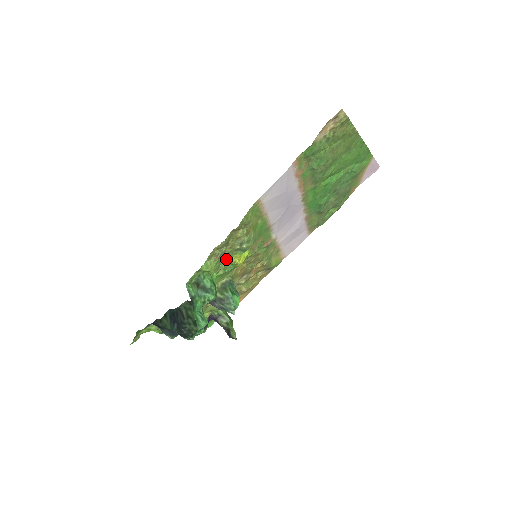
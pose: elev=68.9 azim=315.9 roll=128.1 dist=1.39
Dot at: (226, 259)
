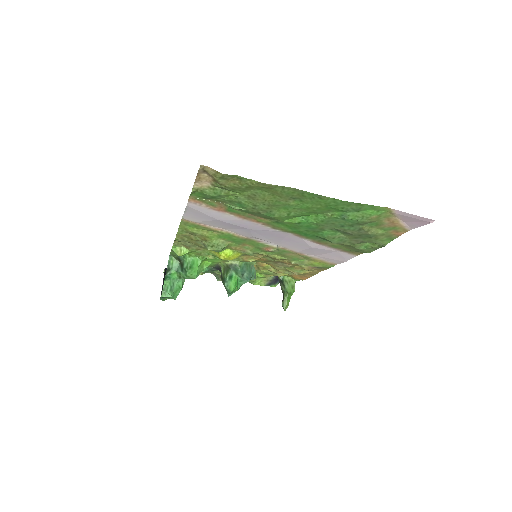
Dot at: (206, 250)
